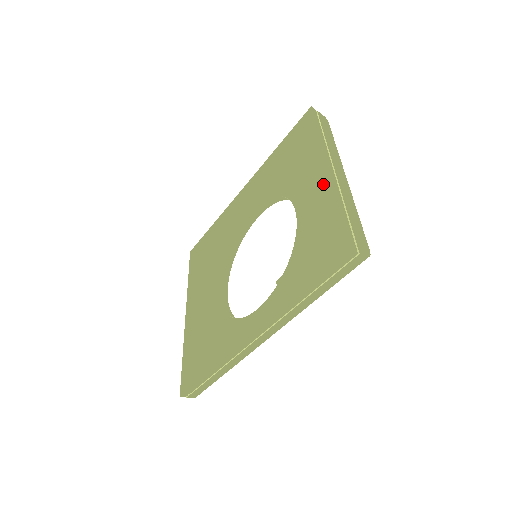
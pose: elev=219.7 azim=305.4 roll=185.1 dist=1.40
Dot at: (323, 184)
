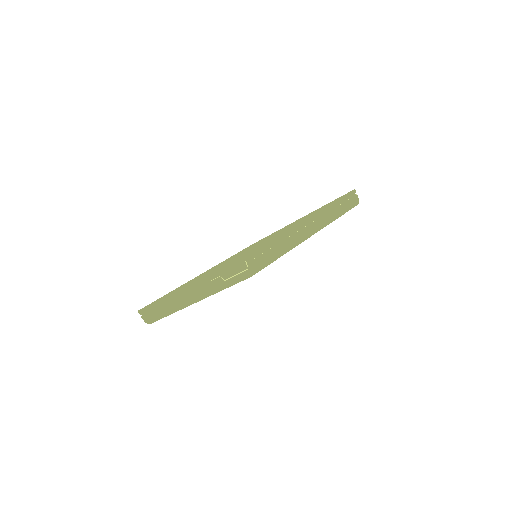
Dot at: occluded
